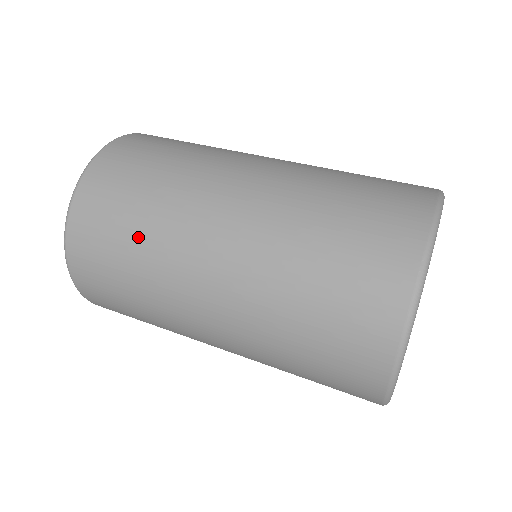
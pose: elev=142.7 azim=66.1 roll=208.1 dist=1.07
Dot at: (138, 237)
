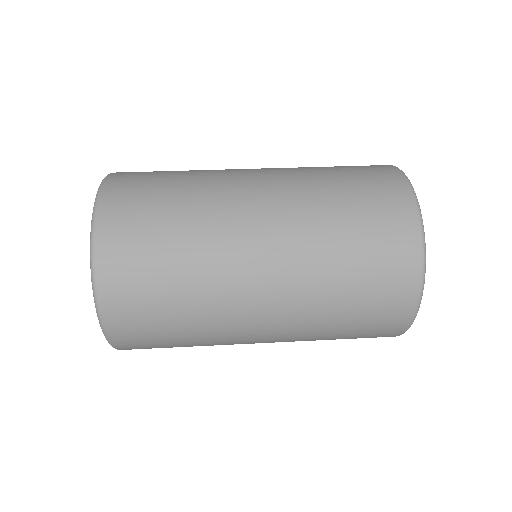
Dot at: (182, 292)
